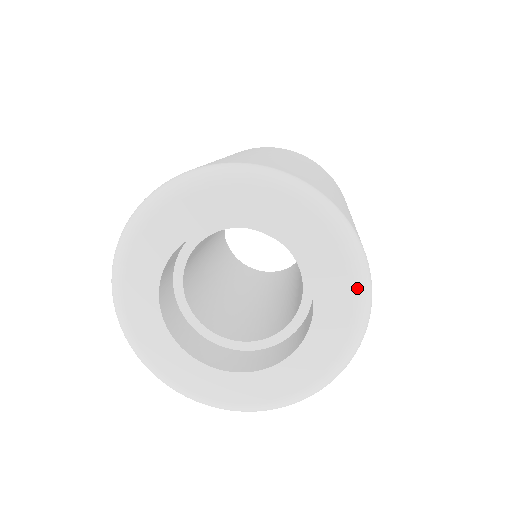
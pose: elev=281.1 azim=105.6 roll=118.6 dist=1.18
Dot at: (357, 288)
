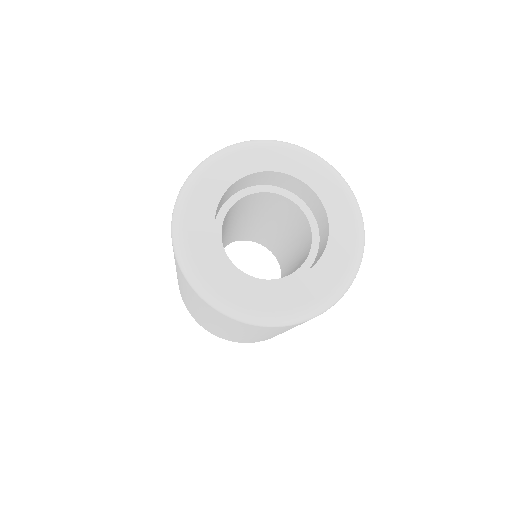
Dot at: (350, 270)
